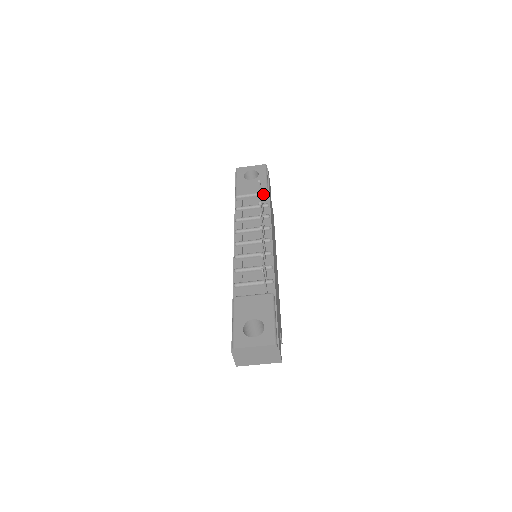
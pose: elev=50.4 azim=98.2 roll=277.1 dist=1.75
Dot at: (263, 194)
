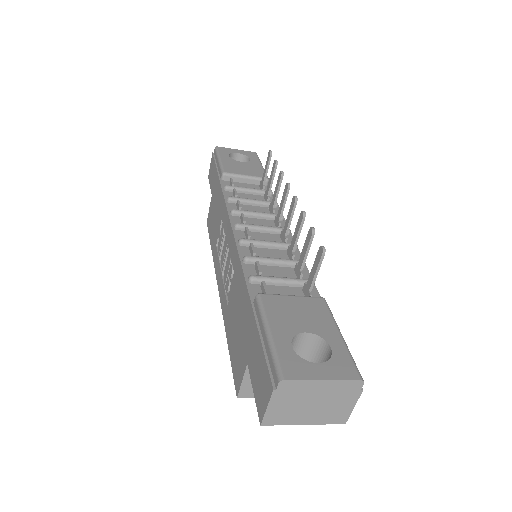
Dot at: occluded
